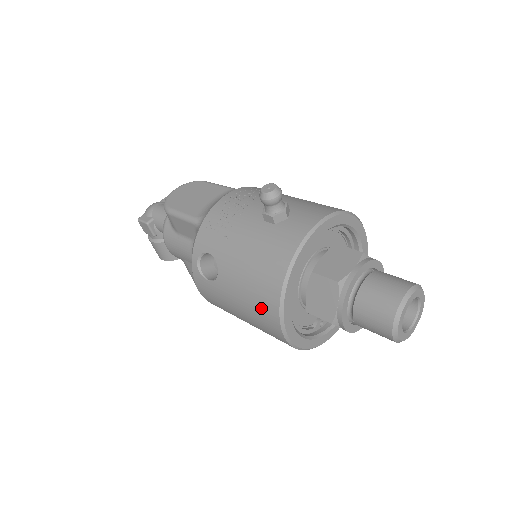
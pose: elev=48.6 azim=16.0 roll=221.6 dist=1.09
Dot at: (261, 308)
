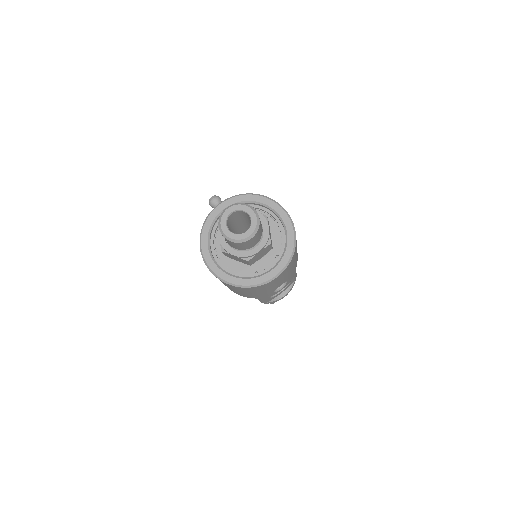
Dot at: occluded
